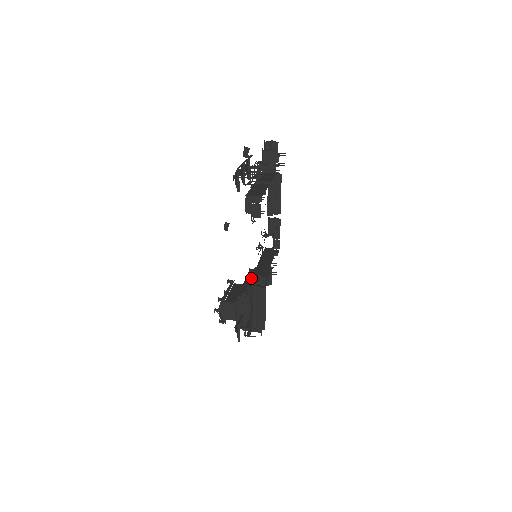
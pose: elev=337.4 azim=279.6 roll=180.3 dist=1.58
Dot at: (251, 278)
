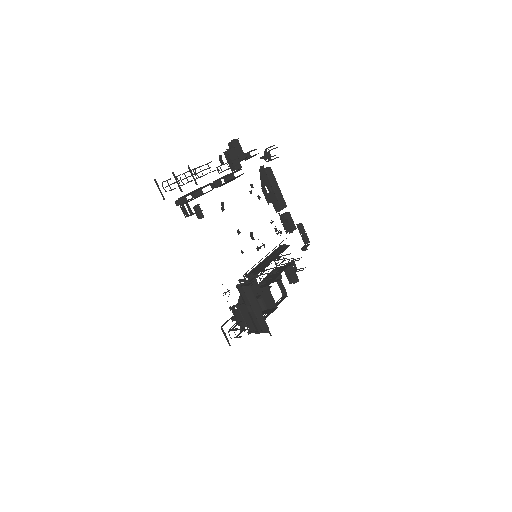
Dot at: occluded
